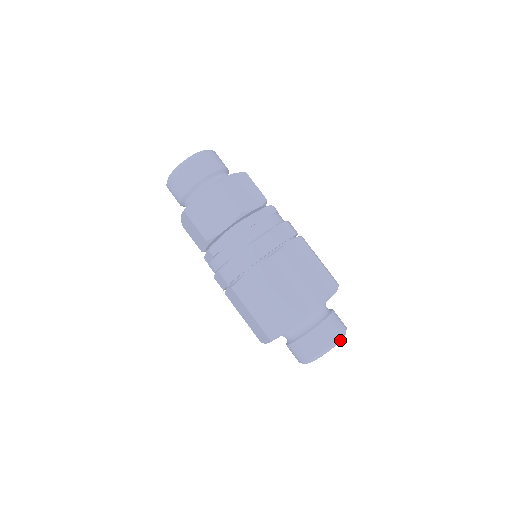
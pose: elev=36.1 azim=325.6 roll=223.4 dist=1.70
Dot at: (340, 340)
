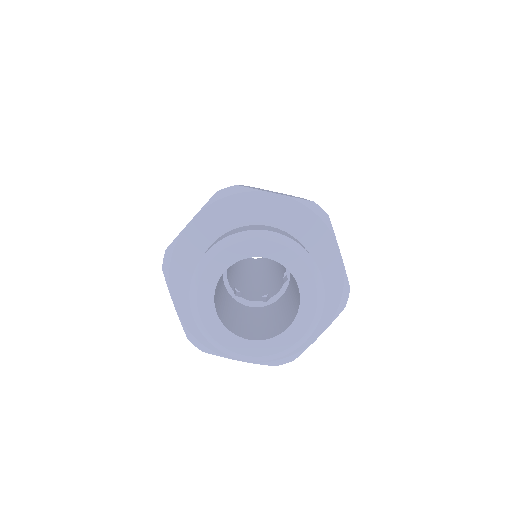
Dot at: (311, 269)
